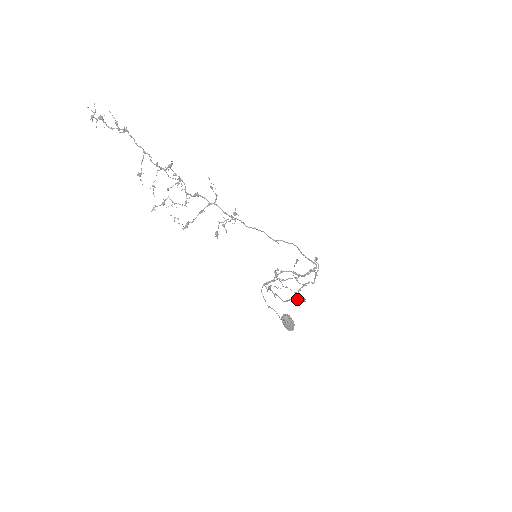
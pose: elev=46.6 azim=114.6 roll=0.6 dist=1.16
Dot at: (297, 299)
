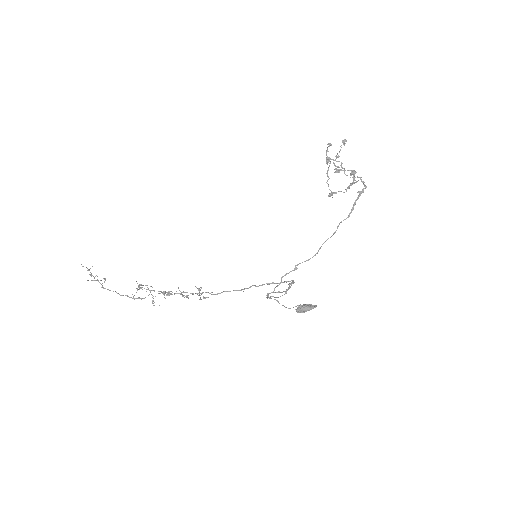
Dot at: (332, 235)
